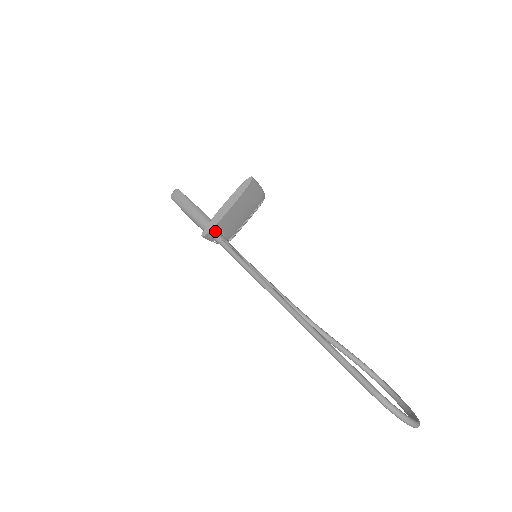
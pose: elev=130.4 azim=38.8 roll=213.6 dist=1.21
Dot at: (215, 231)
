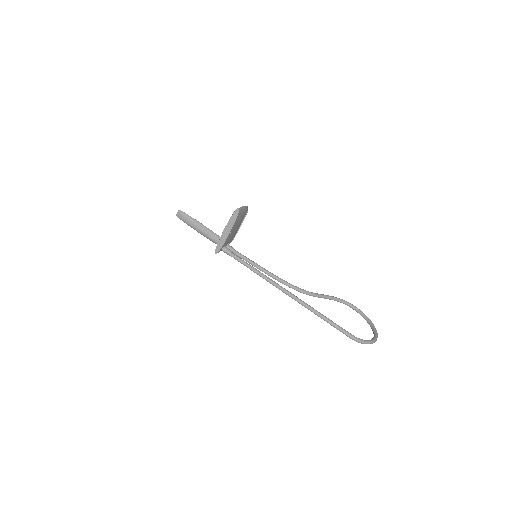
Dot at: (223, 247)
